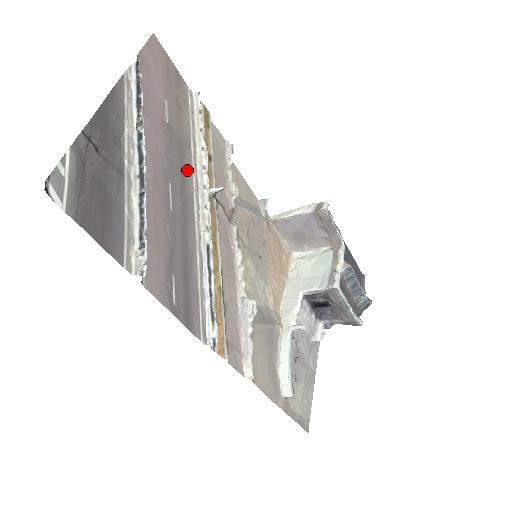
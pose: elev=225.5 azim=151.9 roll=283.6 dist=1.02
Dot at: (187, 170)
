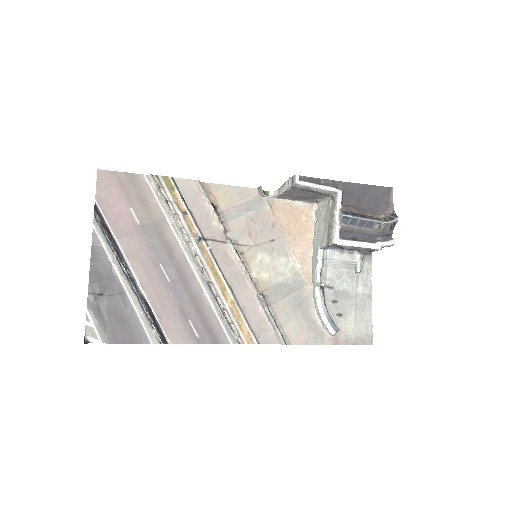
Dot at: (170, 241)
